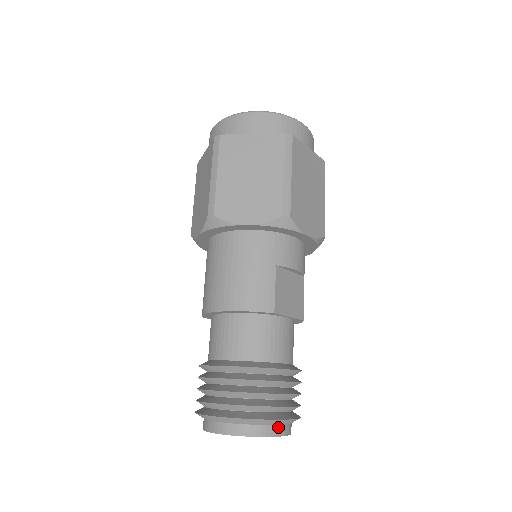
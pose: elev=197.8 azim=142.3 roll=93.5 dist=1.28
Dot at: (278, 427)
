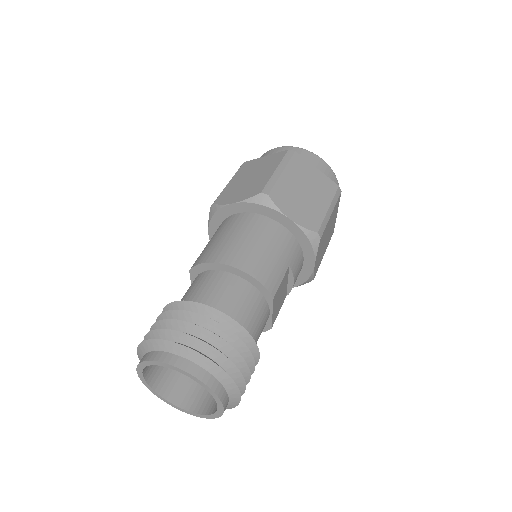
Dot at: (227, 396)
